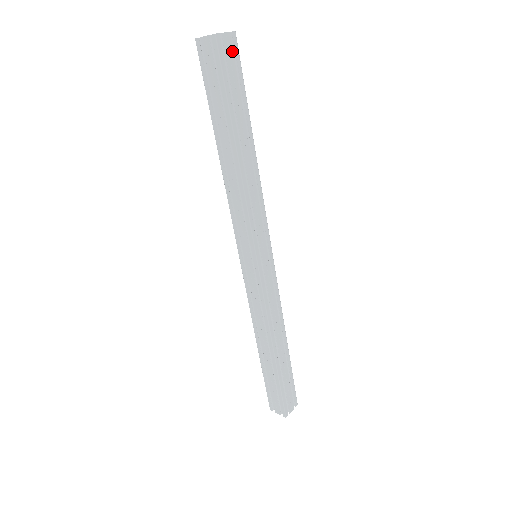
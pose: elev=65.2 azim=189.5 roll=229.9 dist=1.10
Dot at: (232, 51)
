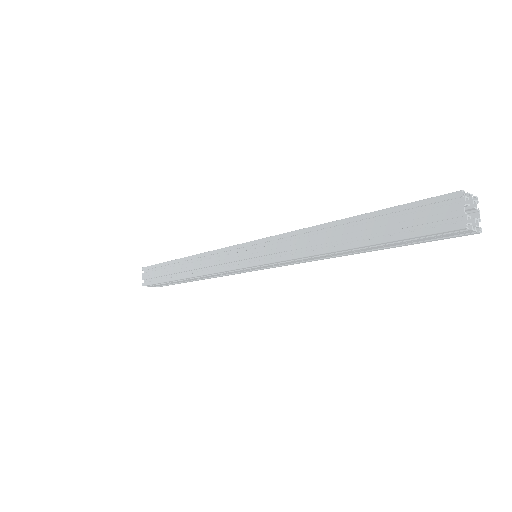
Dot at: occluded
